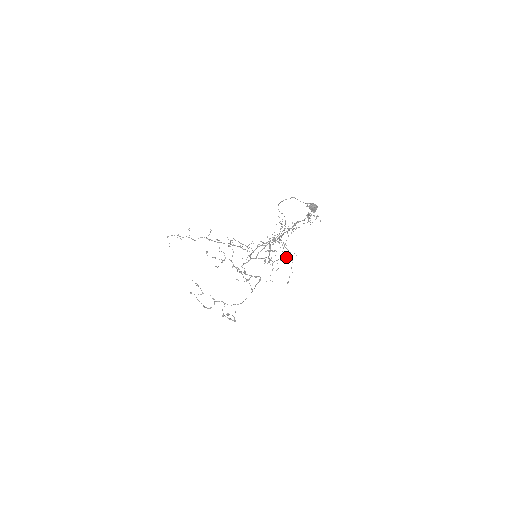
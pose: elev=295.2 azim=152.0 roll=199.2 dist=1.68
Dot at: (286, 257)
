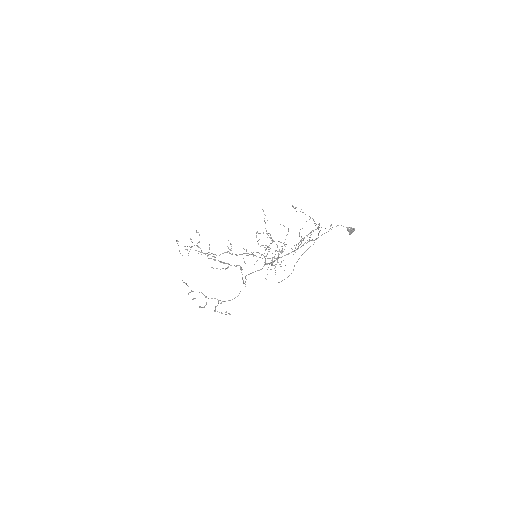
Dot at: occluded
